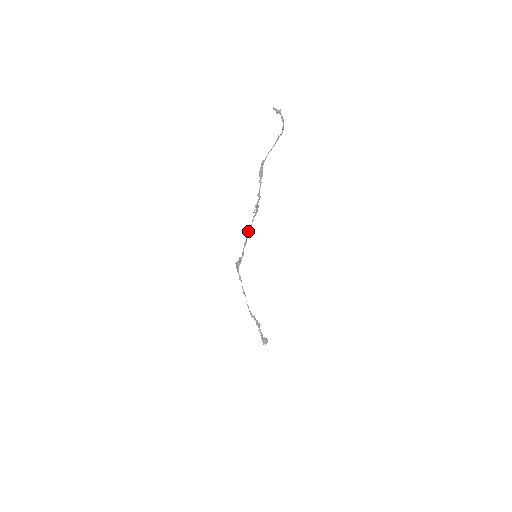
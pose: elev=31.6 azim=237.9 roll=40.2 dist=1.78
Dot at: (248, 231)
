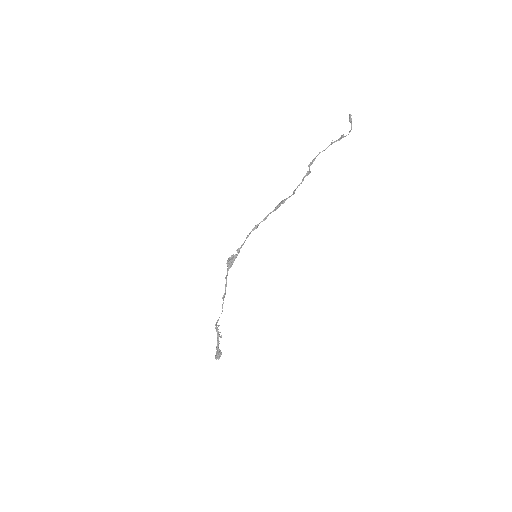
Dot at: (255, 226)
